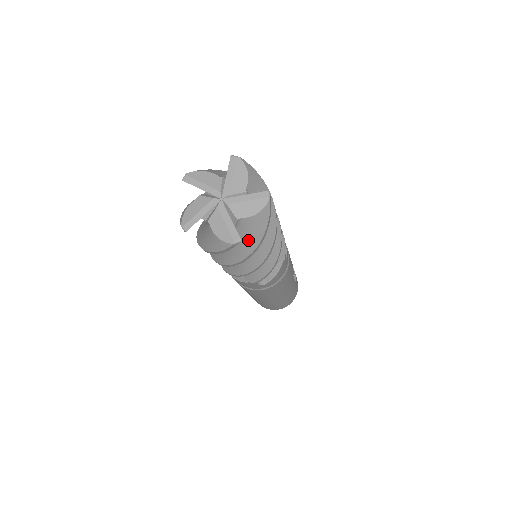
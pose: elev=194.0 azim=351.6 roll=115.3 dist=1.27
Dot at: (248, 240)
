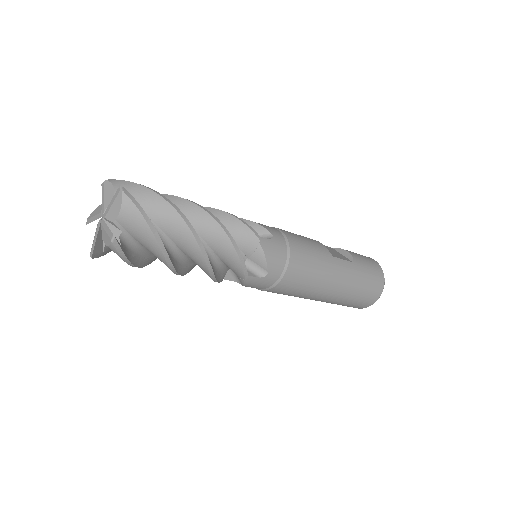
Dot at: (143, 234)
